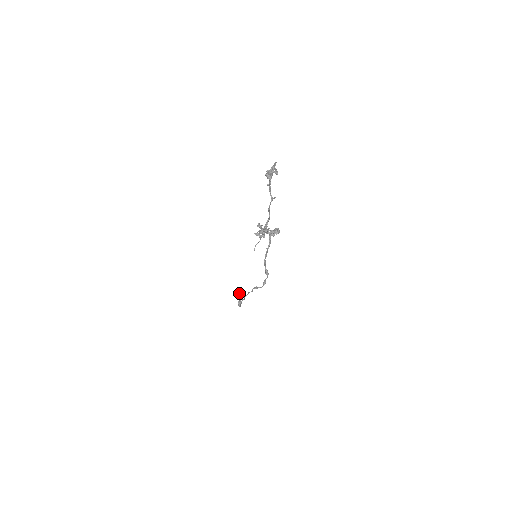
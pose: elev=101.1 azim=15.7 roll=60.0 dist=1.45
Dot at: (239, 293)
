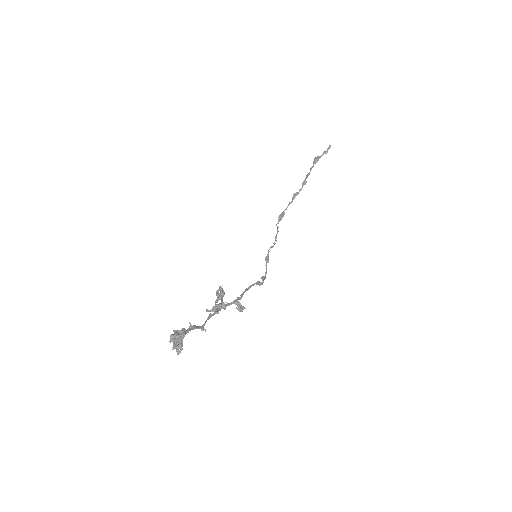
Dot at: occluded
